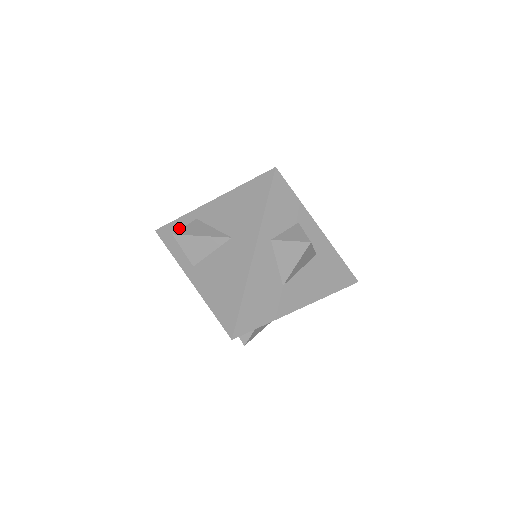
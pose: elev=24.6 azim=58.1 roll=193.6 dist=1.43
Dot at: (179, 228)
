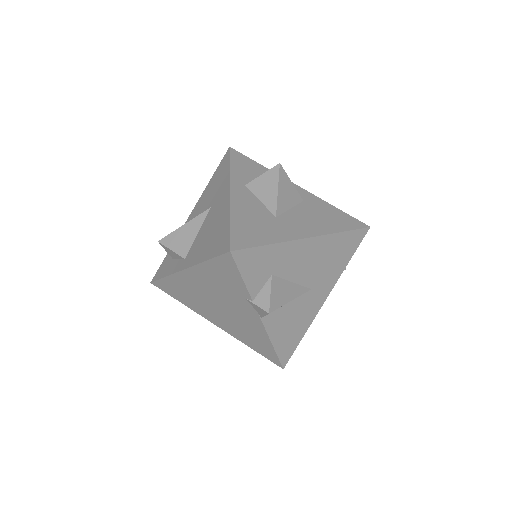
Dot at: (169, 256)
